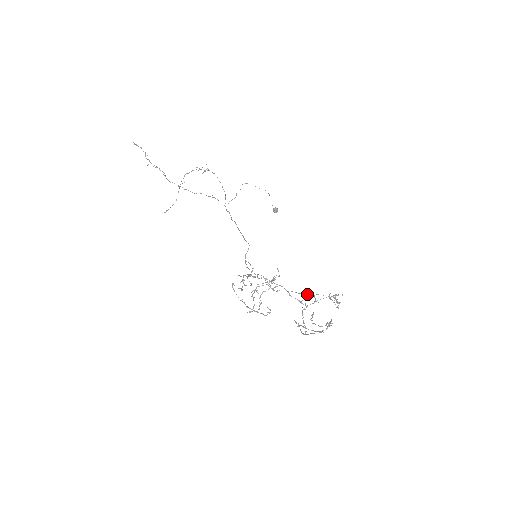
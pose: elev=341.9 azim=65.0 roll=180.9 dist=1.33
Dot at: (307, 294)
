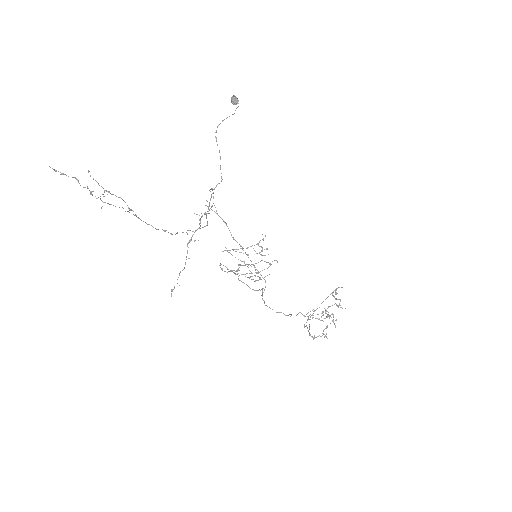
Dot at: occluded
